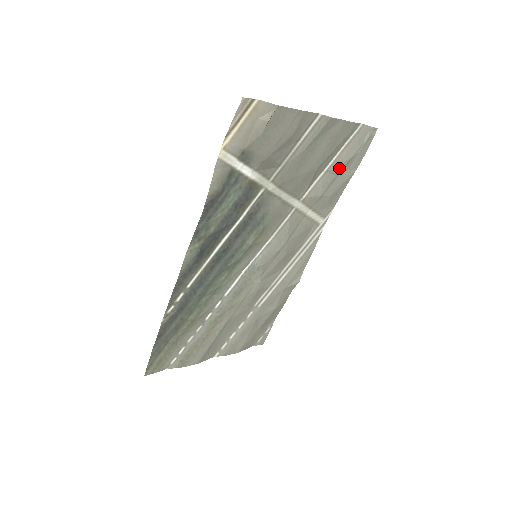
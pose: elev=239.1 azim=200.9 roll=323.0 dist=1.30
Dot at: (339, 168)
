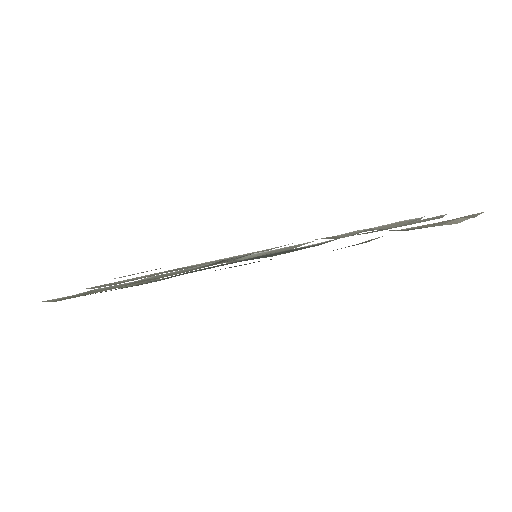
Dot at: (375, 229)
